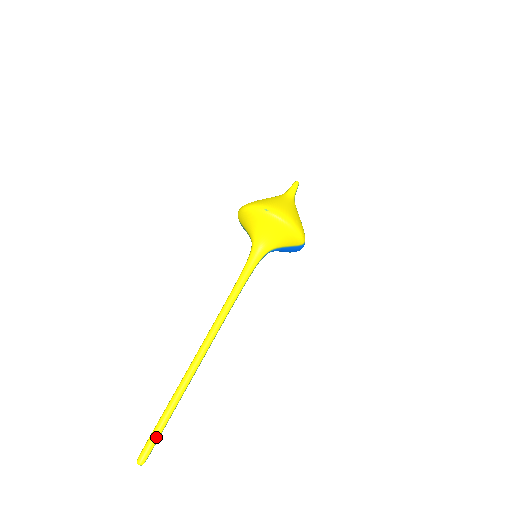
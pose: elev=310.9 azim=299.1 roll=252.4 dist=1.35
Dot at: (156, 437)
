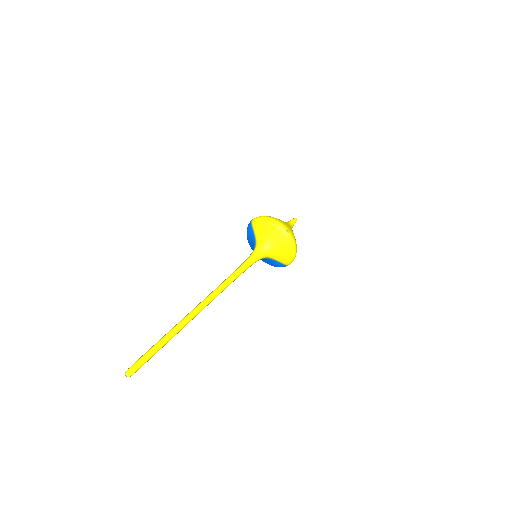
Dot at: (148, 359)
